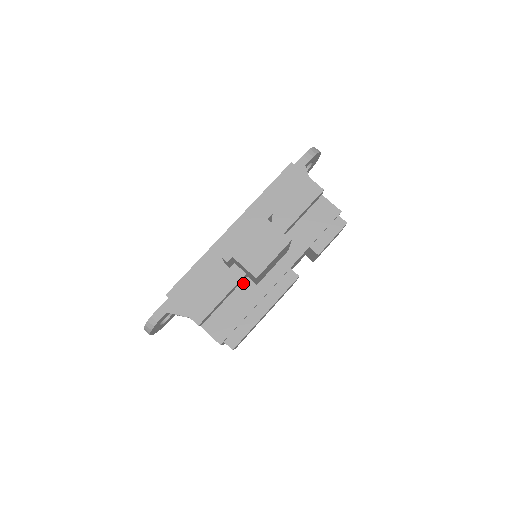
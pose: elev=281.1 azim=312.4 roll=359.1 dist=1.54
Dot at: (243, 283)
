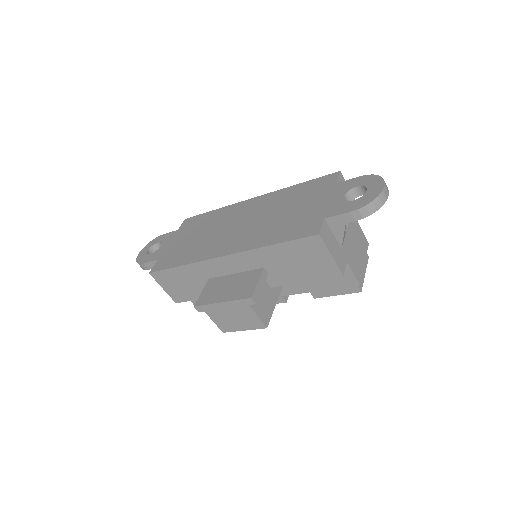
Dot at: occluded
